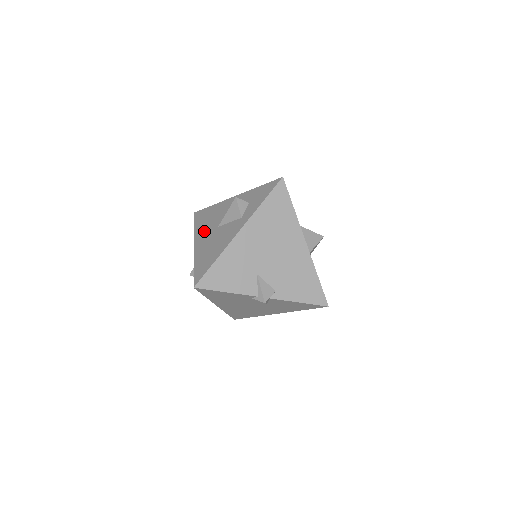
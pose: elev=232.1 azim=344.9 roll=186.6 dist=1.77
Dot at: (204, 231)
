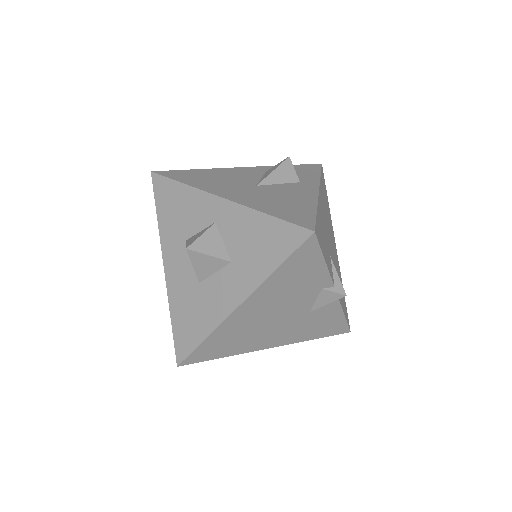
Dot at: (225, 186)
